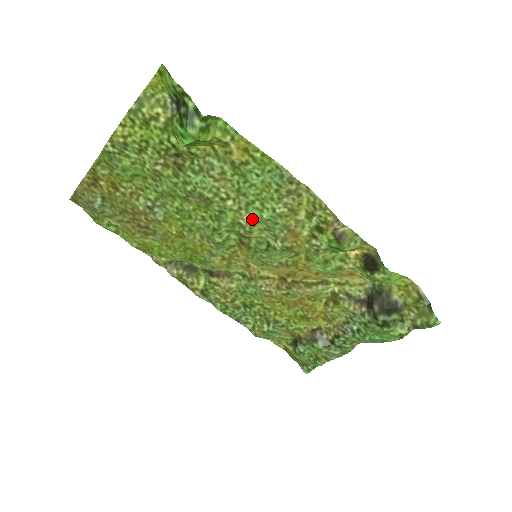
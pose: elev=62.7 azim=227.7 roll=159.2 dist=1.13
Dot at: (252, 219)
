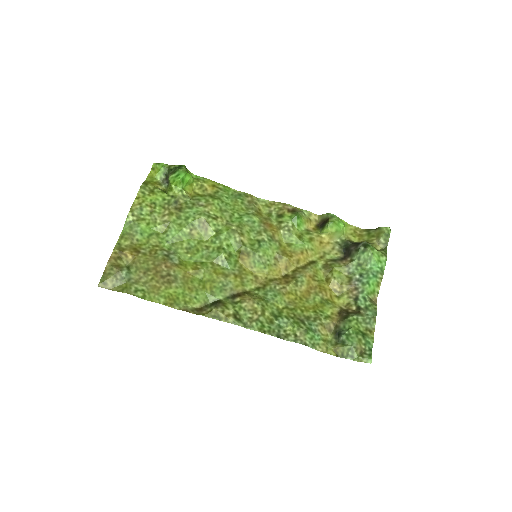
Dot at: (238, 224)
